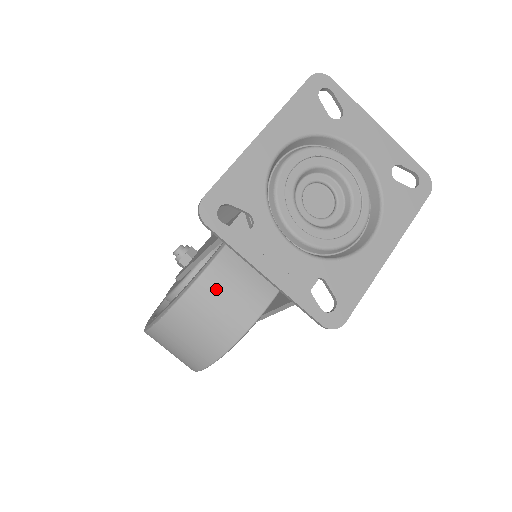
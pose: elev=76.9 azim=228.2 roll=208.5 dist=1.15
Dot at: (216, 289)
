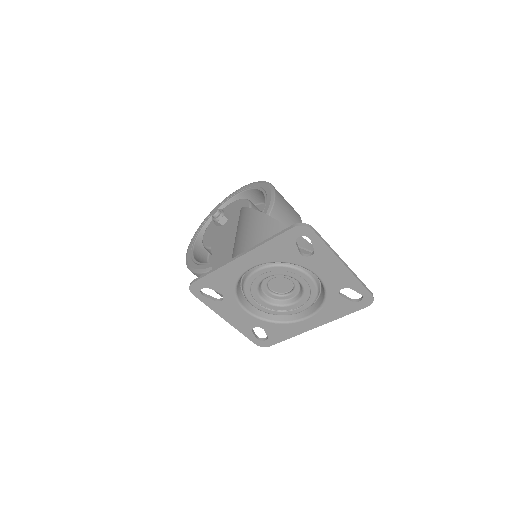
Dot at: occluded
